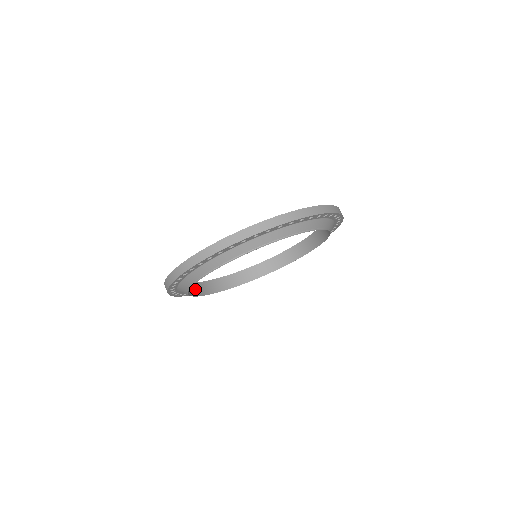
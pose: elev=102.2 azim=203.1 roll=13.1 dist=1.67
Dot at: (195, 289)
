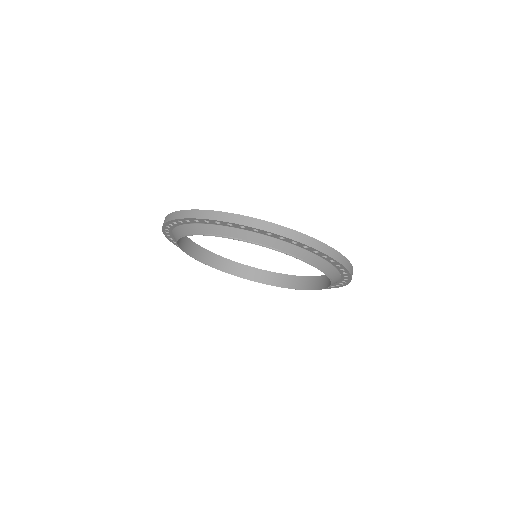
Dot at: (195, 250)
